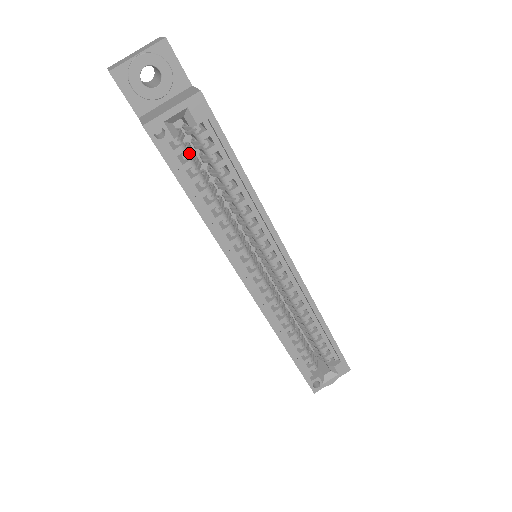
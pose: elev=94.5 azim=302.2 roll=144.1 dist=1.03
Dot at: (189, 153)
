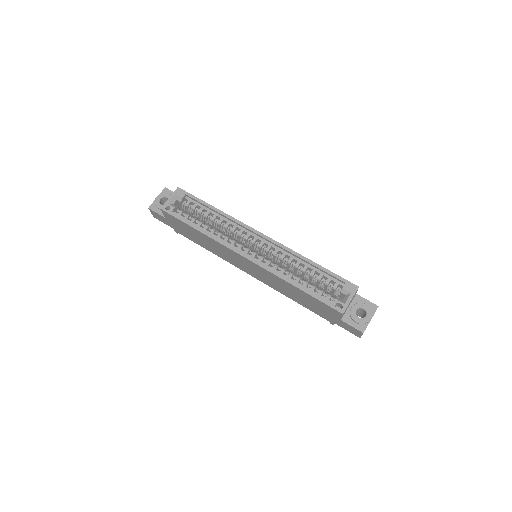
Dot at: (187, 214)
